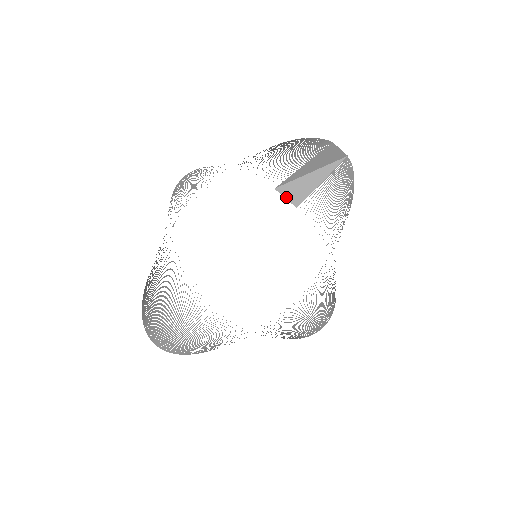
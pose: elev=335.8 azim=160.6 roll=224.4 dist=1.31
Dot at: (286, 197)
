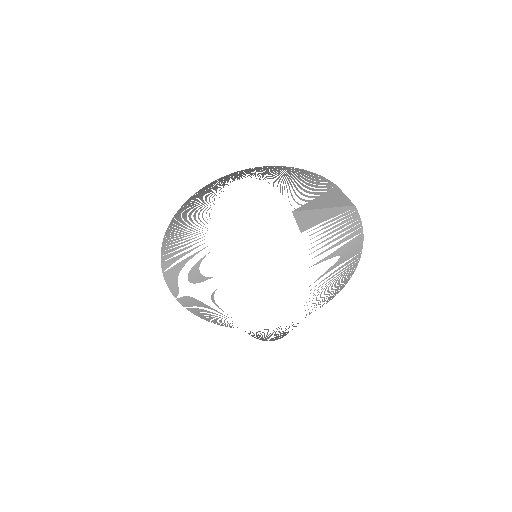
Dot at: (297, 221)
